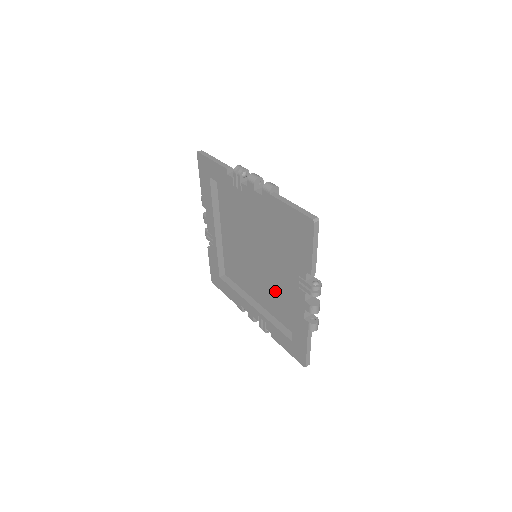
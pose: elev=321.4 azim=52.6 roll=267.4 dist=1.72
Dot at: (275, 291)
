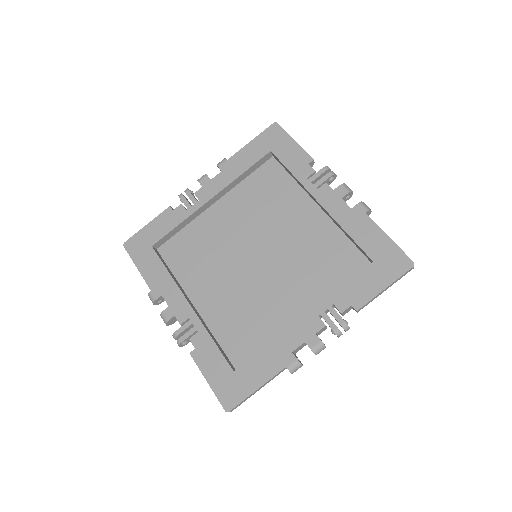
Dot at: (250, 305)
